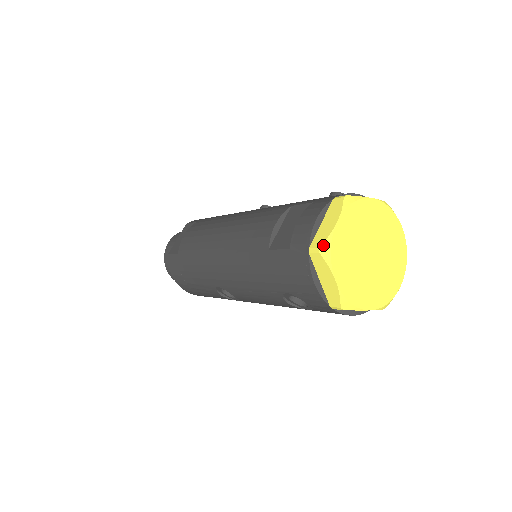
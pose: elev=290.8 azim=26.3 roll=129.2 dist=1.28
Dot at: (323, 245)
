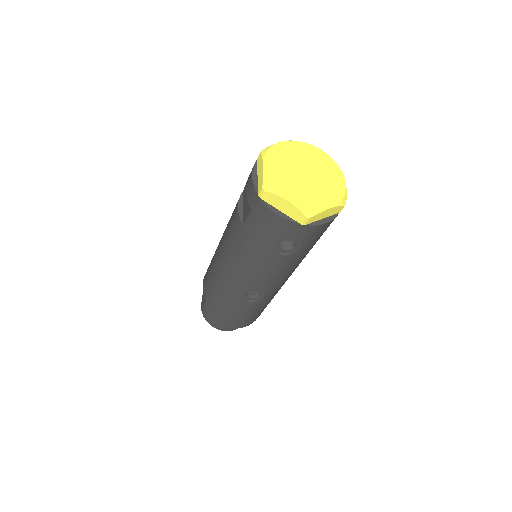
Dot at: (263, 185)
